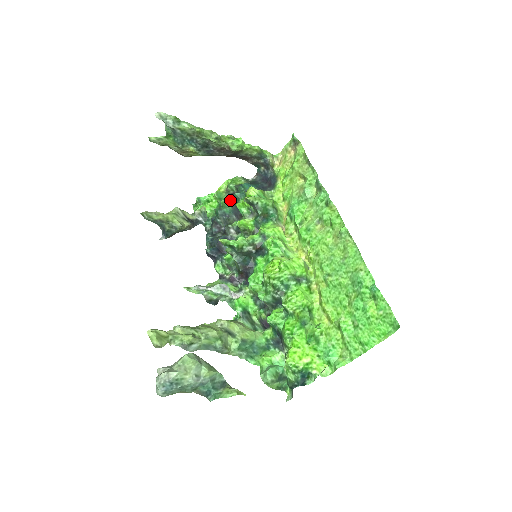
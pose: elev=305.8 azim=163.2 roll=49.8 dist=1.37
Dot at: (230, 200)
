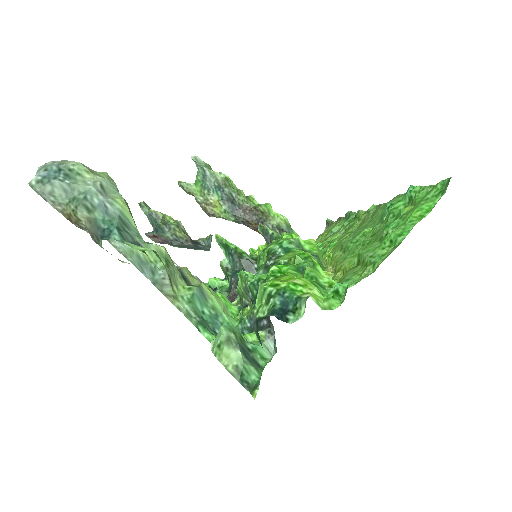
Dot at: occluded
